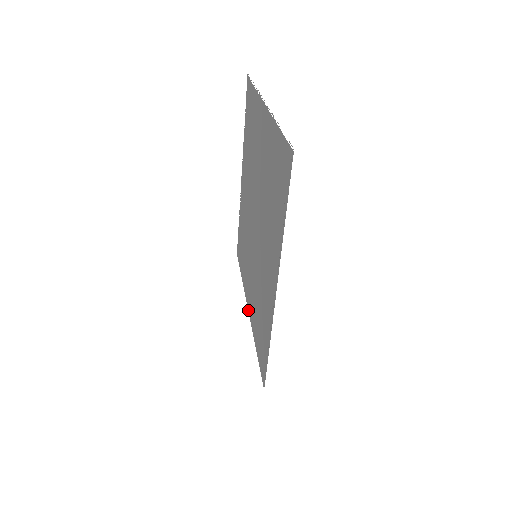
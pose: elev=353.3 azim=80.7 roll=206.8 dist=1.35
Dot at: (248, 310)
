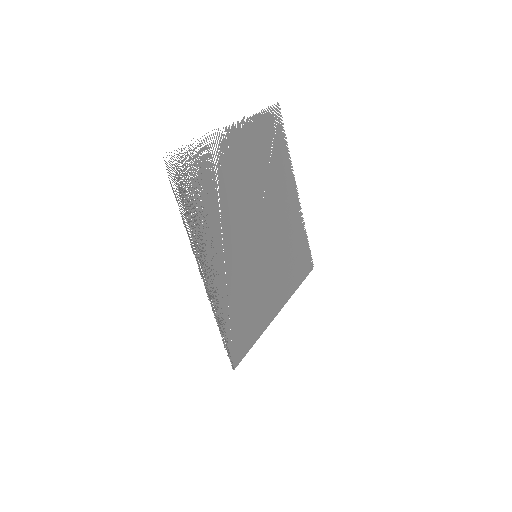
Dot at: (278, 311)
